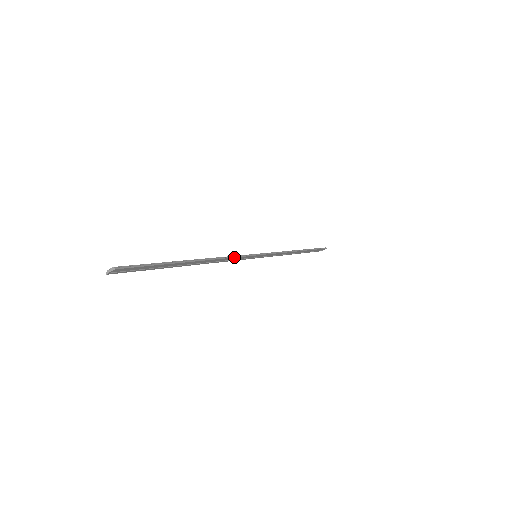
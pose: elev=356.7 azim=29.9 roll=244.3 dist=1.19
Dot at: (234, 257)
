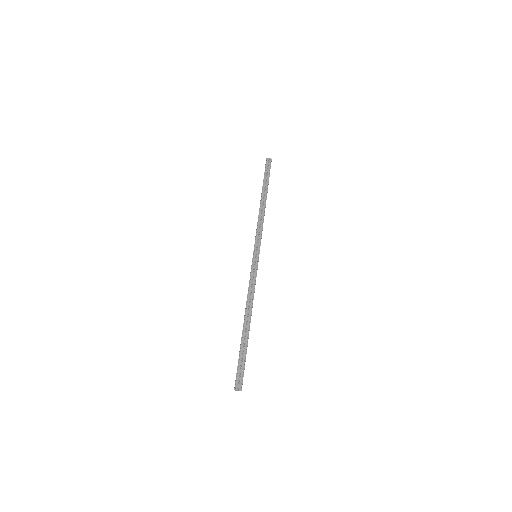
Dot at: occluded
